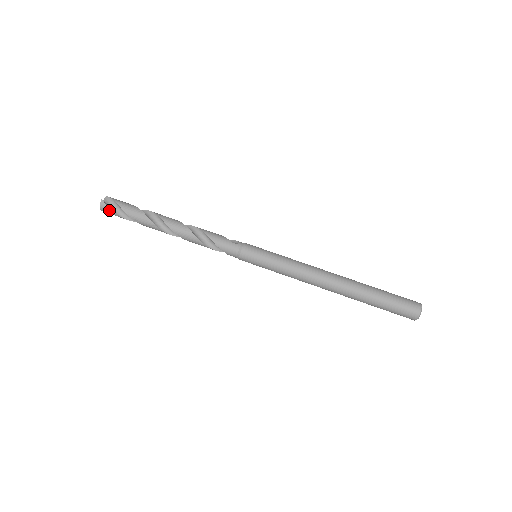
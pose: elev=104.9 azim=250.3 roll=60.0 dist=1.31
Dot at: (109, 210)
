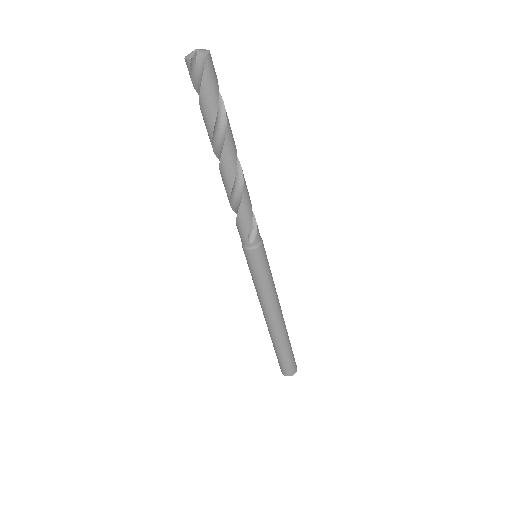
Dot at: (190, 75)
